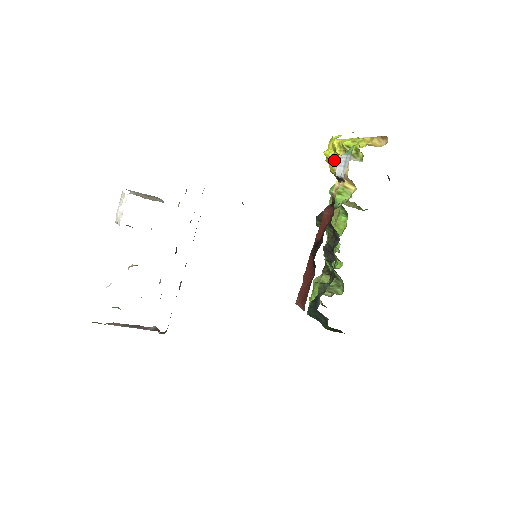
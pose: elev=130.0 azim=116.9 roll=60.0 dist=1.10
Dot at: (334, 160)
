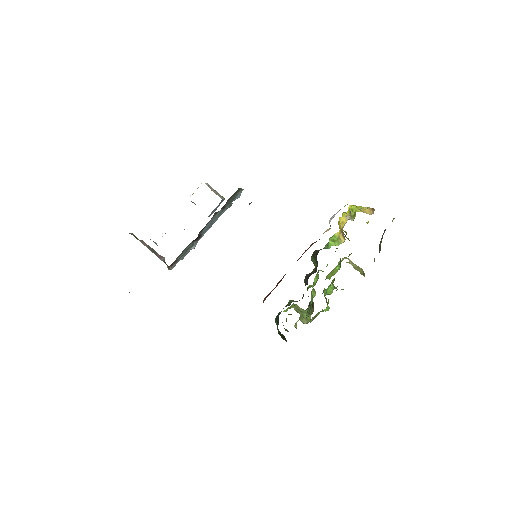
Dot at: (341, 217)
